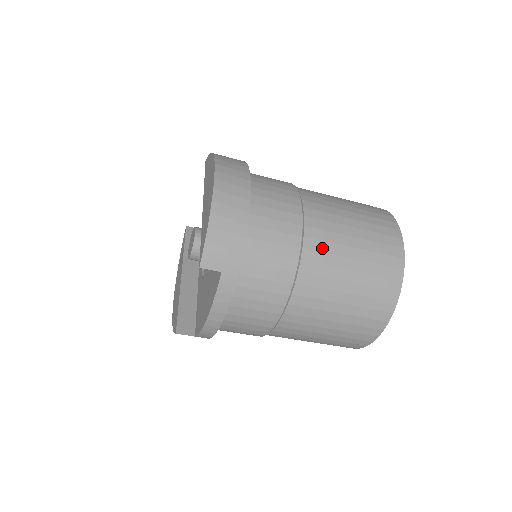
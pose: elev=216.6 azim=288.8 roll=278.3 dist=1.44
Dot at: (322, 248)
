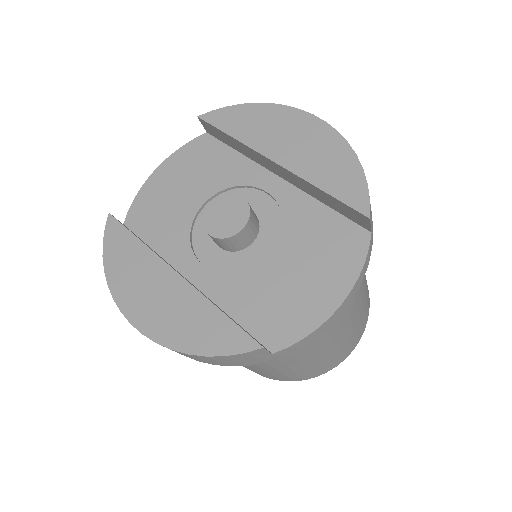
Dot at: occluded
